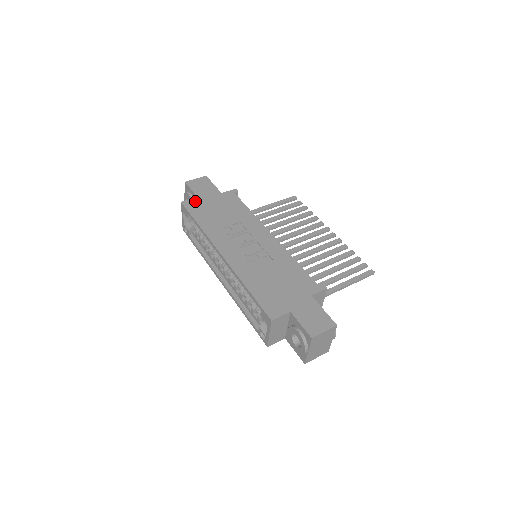
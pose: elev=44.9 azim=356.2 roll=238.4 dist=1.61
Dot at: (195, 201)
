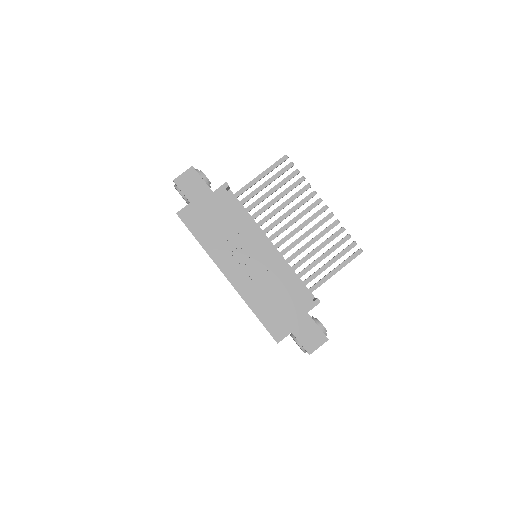
Dot at: (189, 210)
